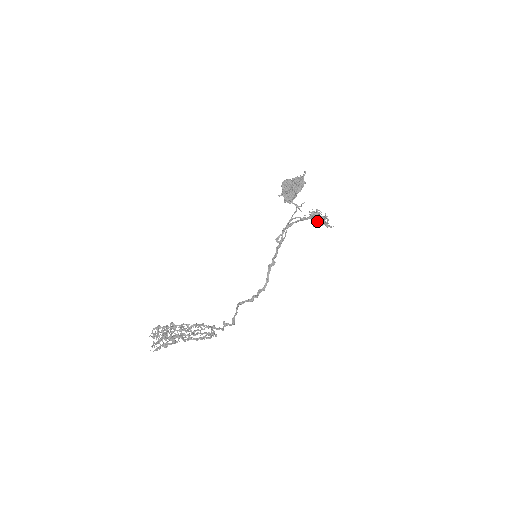
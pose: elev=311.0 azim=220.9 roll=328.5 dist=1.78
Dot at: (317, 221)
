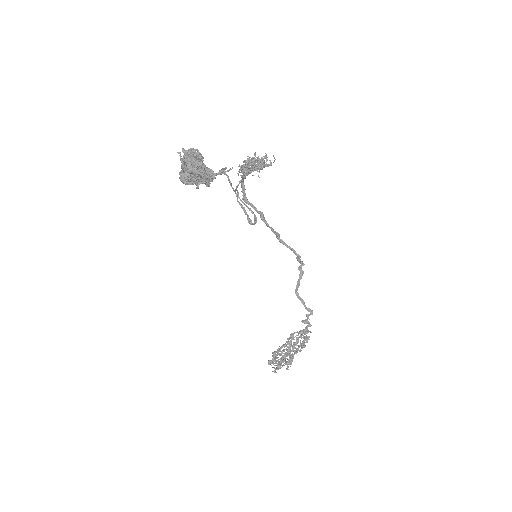
Dot at: occluded
